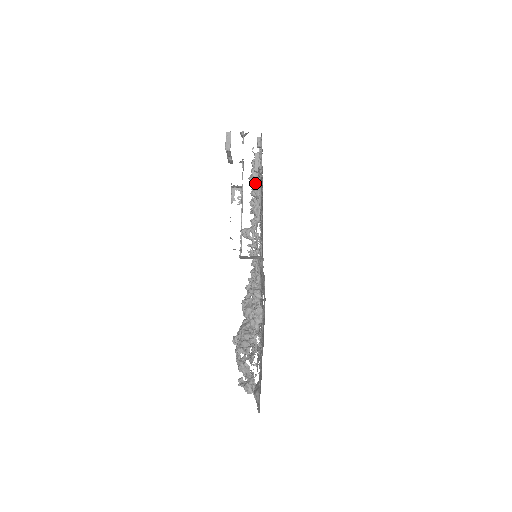
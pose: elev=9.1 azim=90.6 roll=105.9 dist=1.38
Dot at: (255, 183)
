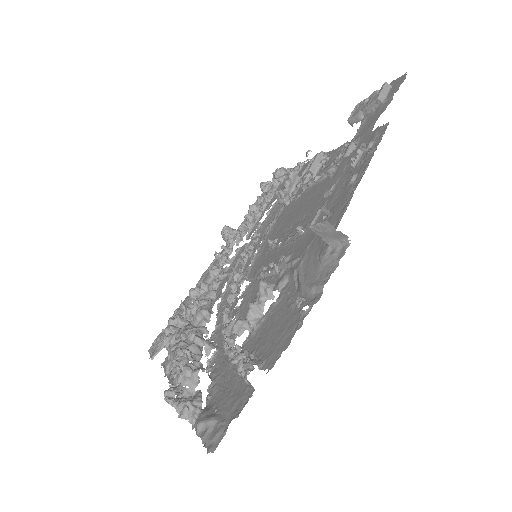
Dot at: (289, 185)
